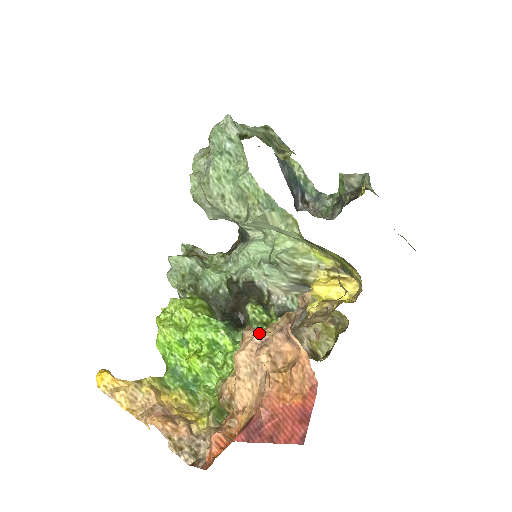
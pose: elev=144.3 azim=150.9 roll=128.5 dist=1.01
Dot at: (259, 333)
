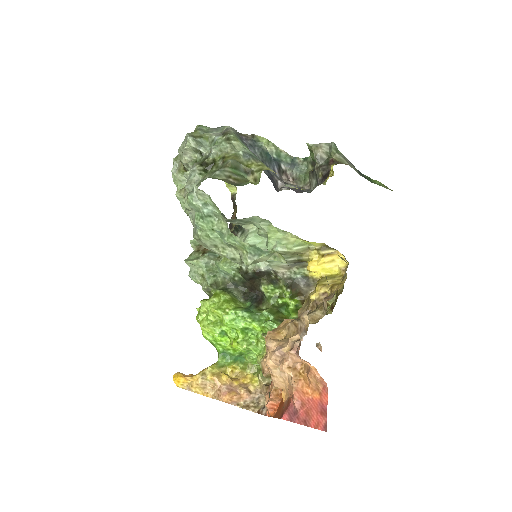
Dot at: (278, 344)
